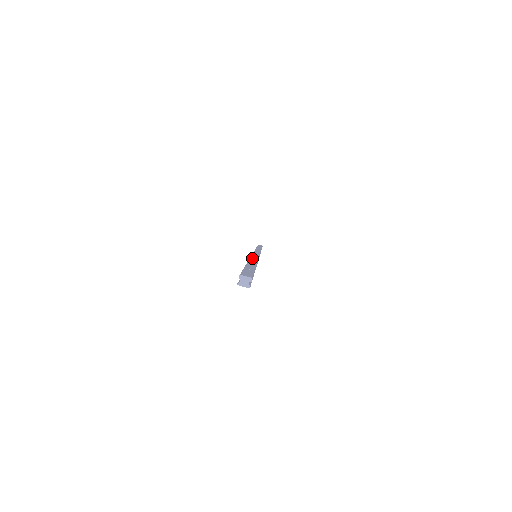
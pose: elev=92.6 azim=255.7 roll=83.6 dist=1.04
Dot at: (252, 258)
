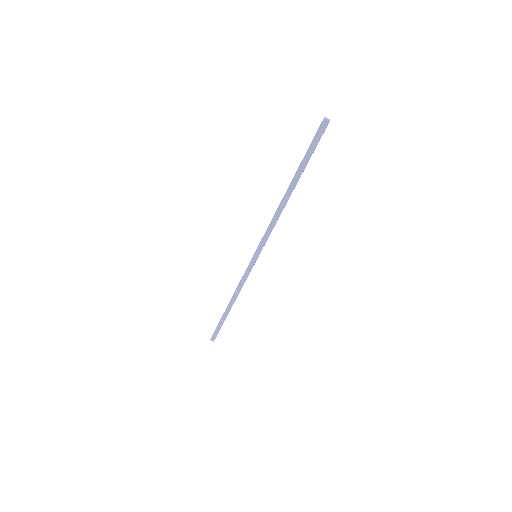
Dot at: (278, 210)
